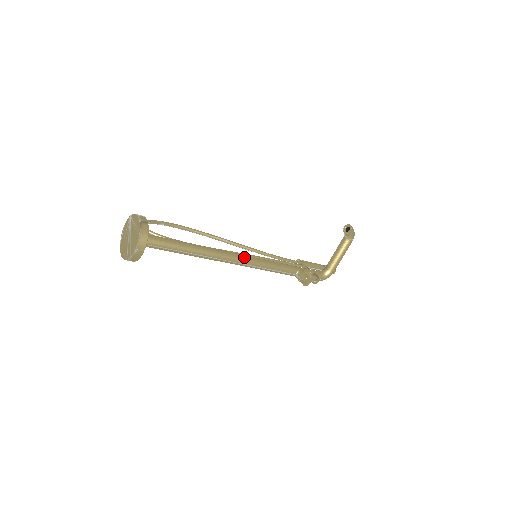
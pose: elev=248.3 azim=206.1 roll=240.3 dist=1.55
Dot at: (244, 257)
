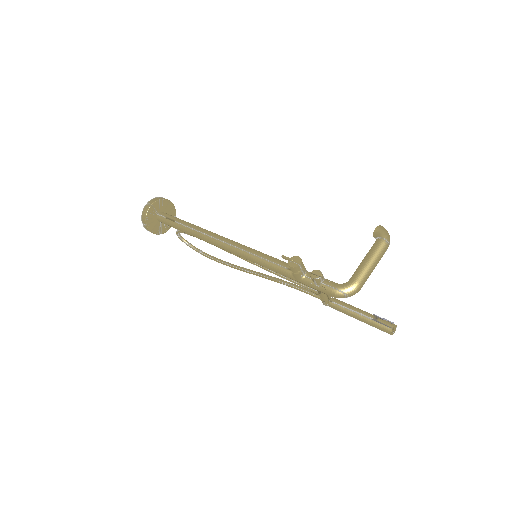
Dot at: (236, 242)
